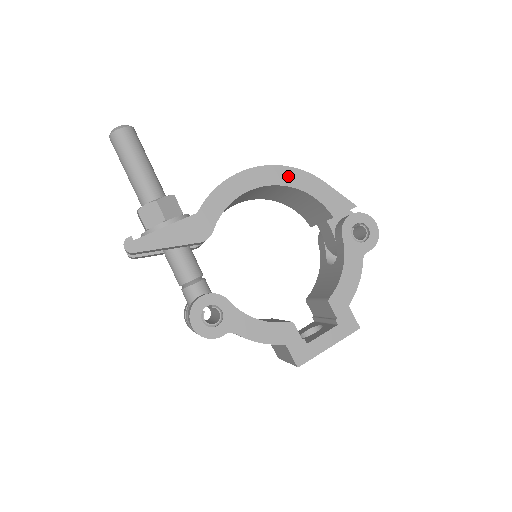
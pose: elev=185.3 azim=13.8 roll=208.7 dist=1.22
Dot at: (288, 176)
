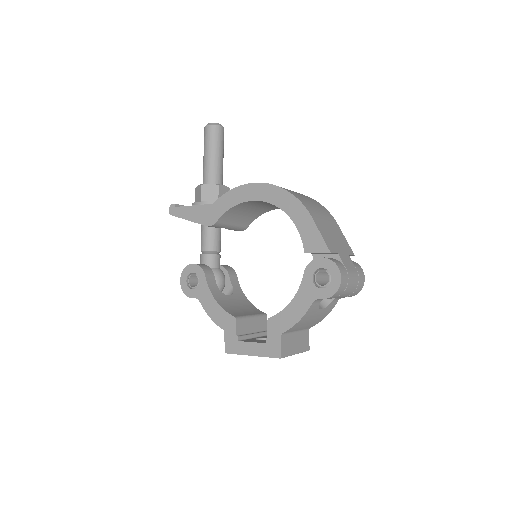
Dot at: (284, 200)
